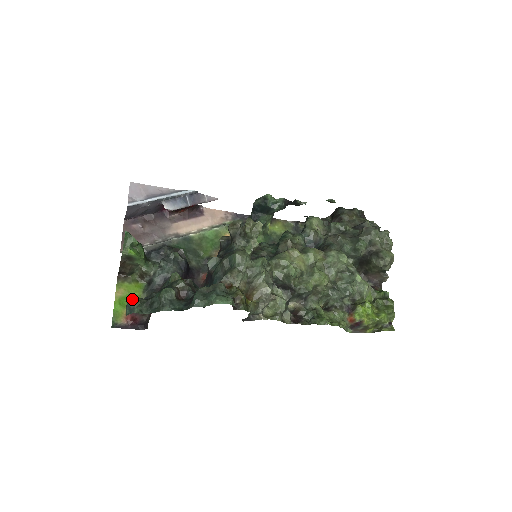
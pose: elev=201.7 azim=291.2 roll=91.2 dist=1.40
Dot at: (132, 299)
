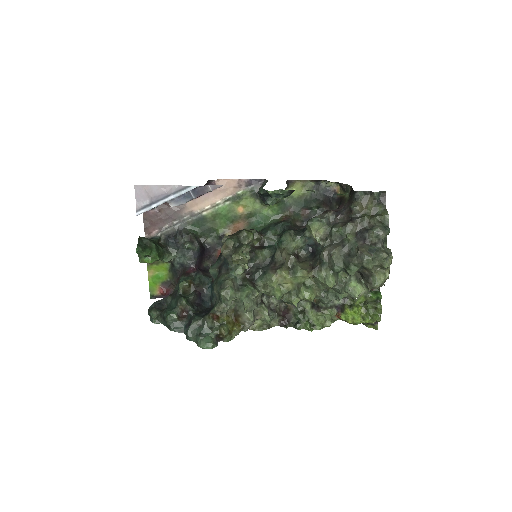
Dot at: (150, 313)
